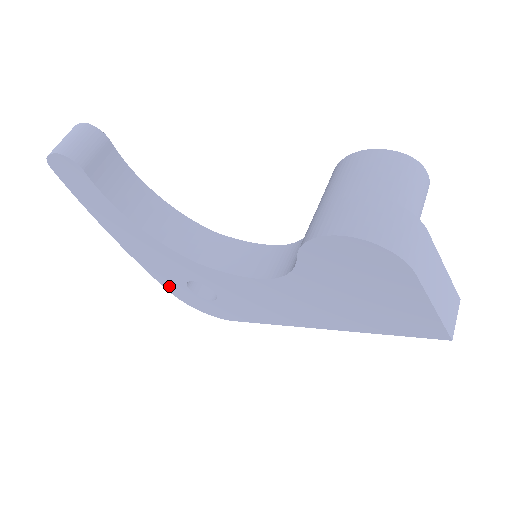
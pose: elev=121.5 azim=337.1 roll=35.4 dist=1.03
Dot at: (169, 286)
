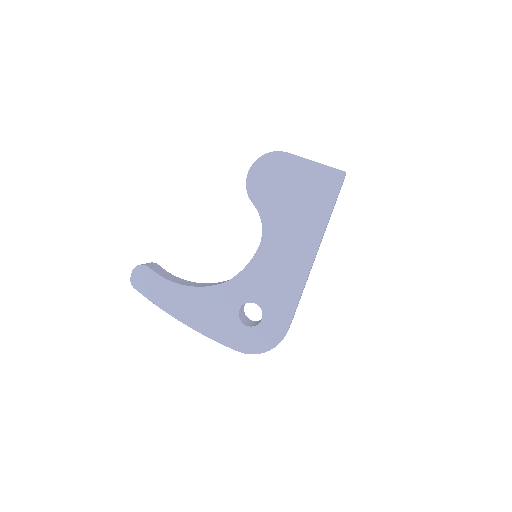
Dot at: (235, 342)
